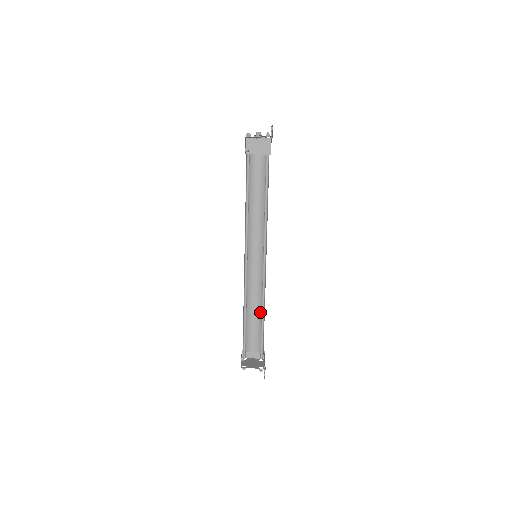
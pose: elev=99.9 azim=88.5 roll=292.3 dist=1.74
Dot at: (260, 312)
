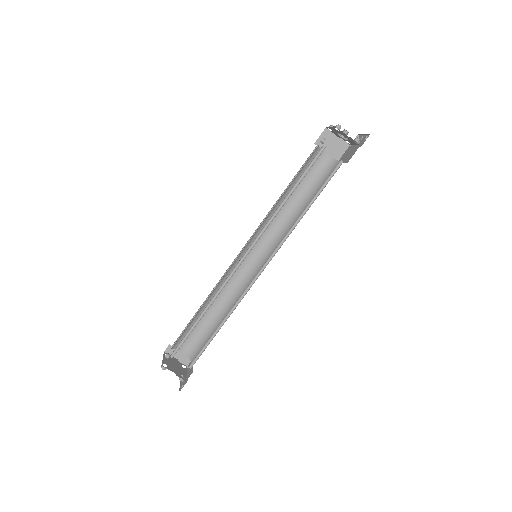
Dot at: (217, 316)
